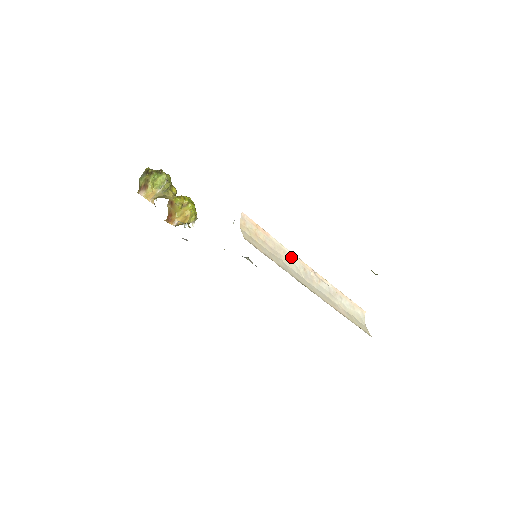
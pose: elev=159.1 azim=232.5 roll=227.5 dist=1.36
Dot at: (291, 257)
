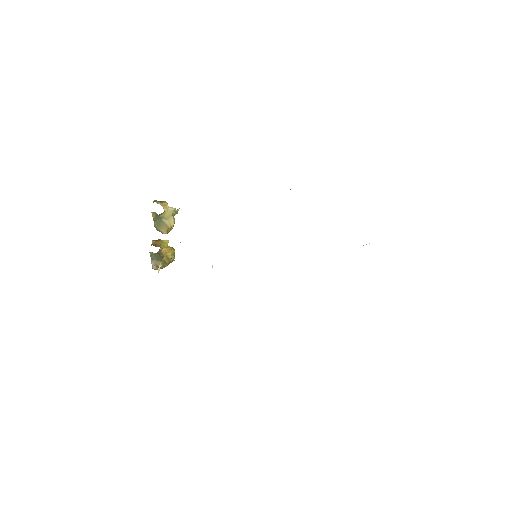
Dot at: occluded
